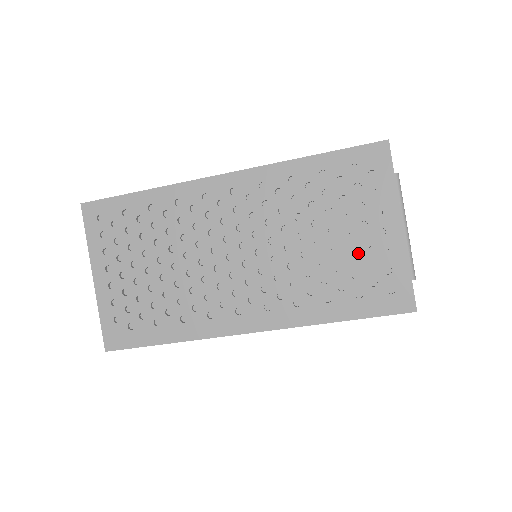
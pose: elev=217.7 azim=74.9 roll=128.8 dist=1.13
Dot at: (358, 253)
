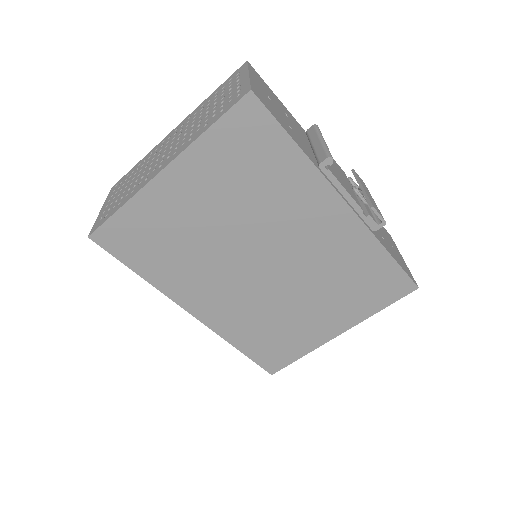
Dot at: (225, 99)
